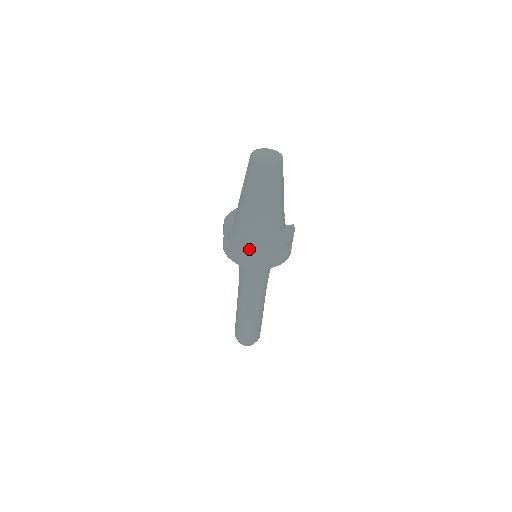
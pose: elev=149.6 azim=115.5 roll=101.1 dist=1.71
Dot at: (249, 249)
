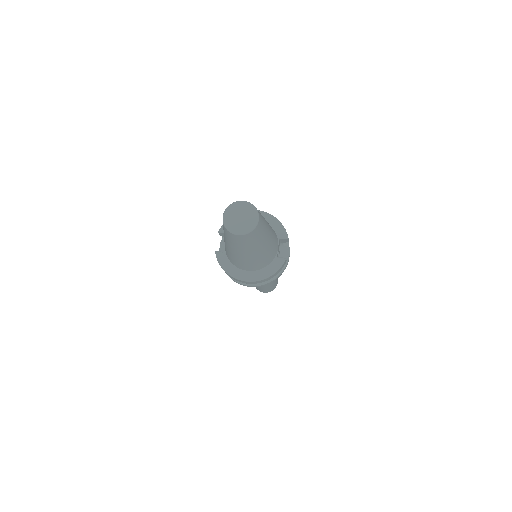
Dot at: occluded
